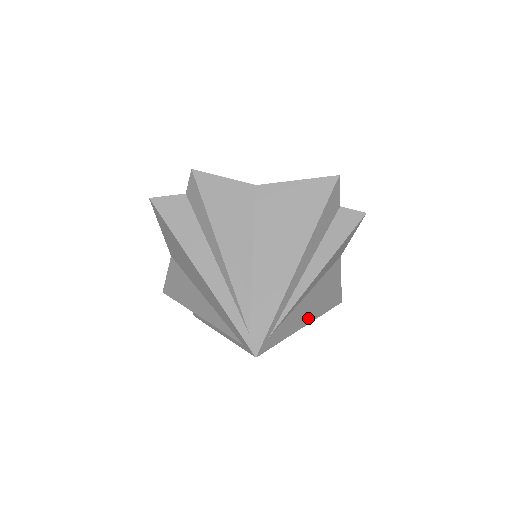
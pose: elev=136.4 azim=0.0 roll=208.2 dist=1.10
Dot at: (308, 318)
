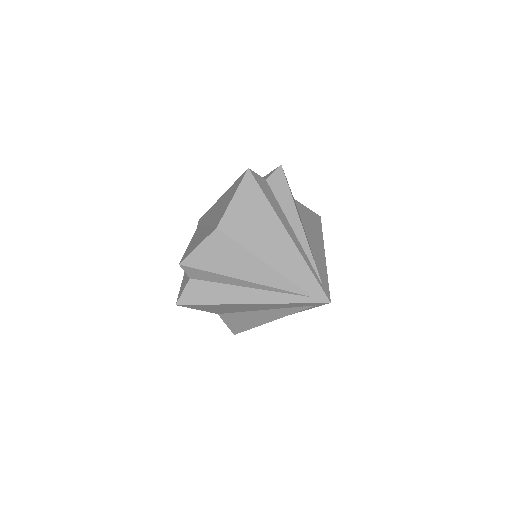
Dot at: (321, 249)
